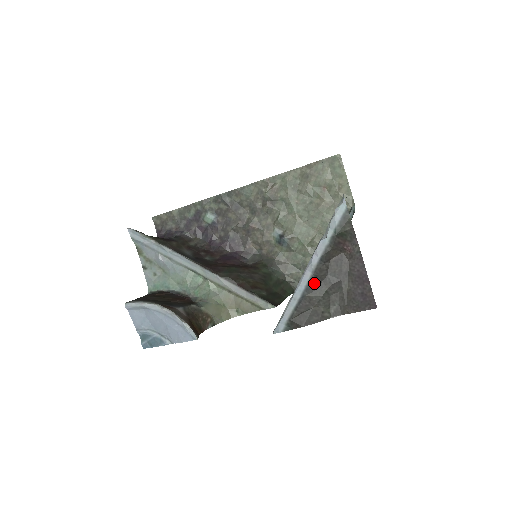
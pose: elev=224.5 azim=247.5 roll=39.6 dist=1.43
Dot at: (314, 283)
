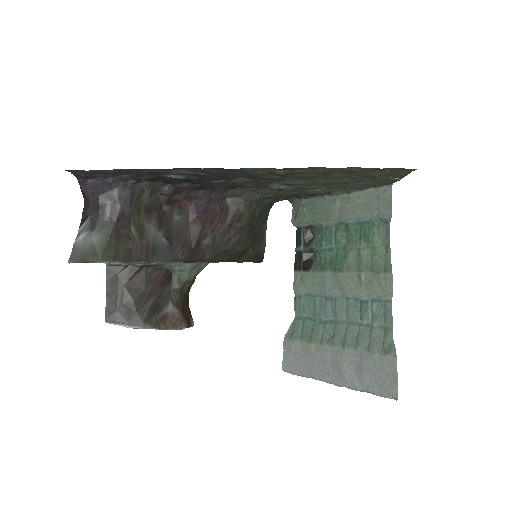
Dot at: occluded
